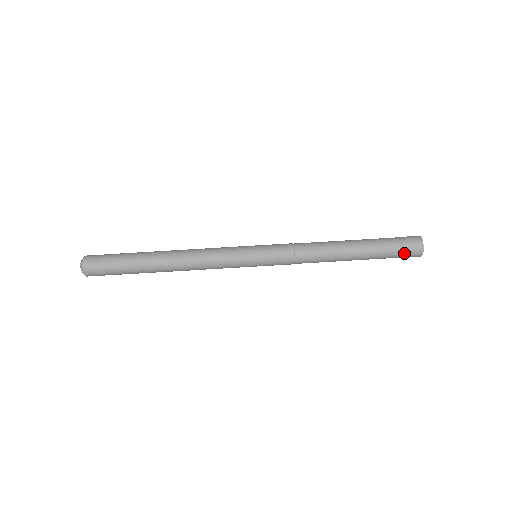
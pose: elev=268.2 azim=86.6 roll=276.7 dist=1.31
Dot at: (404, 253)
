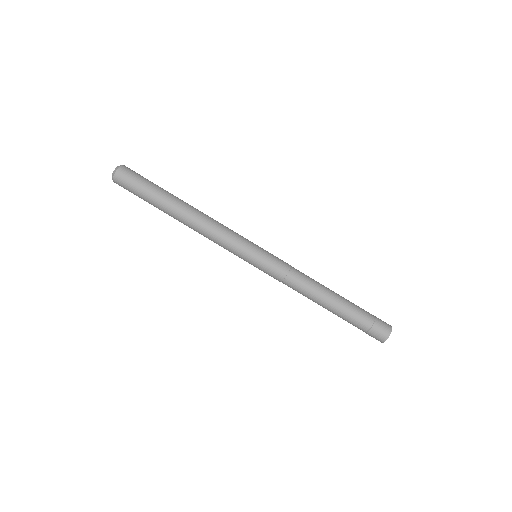
Dot at: (372, 330)
